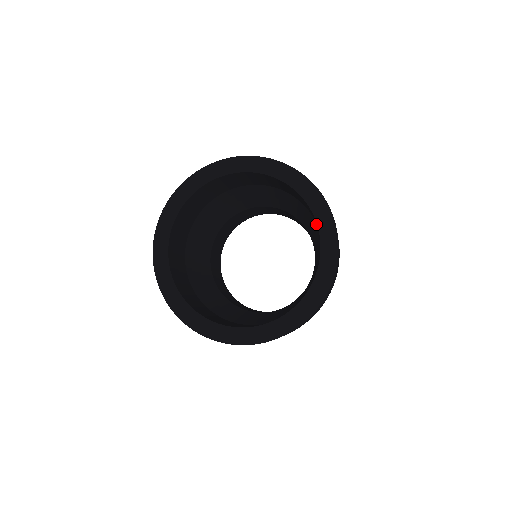
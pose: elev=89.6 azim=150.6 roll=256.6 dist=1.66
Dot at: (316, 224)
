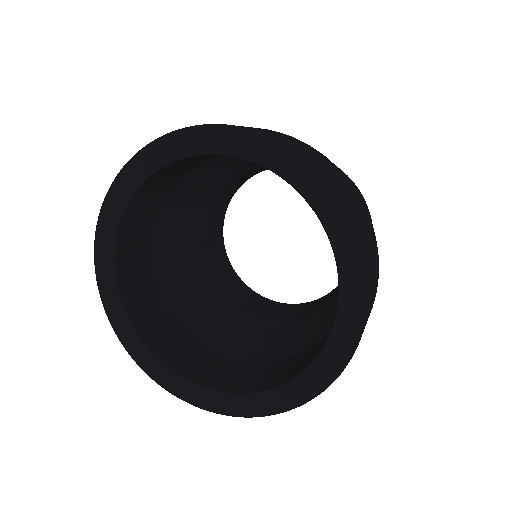
Dot at: occluded
